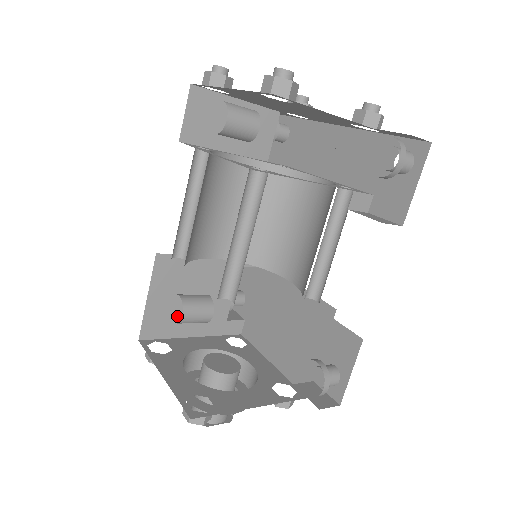
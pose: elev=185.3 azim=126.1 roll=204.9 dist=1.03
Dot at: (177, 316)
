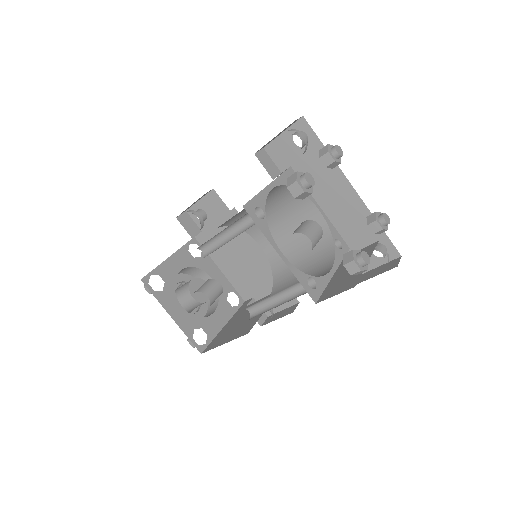
Dot at: occluded
